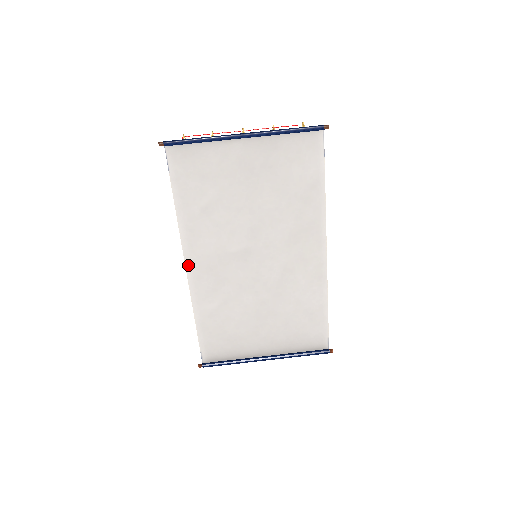
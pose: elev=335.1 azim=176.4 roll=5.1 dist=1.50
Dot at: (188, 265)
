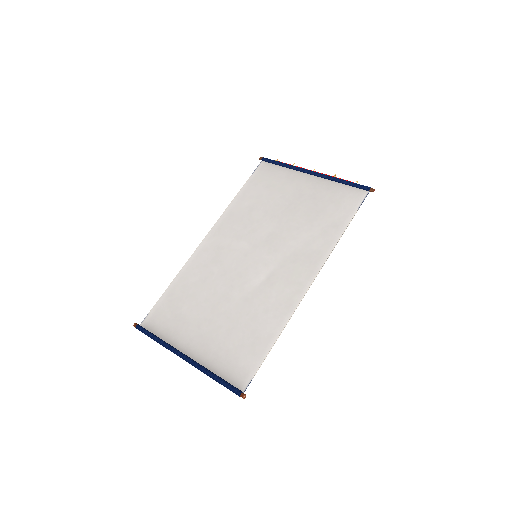
Dot at: (208, 237)
